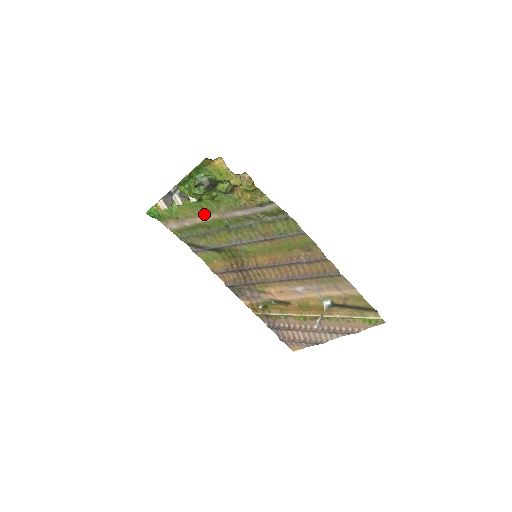
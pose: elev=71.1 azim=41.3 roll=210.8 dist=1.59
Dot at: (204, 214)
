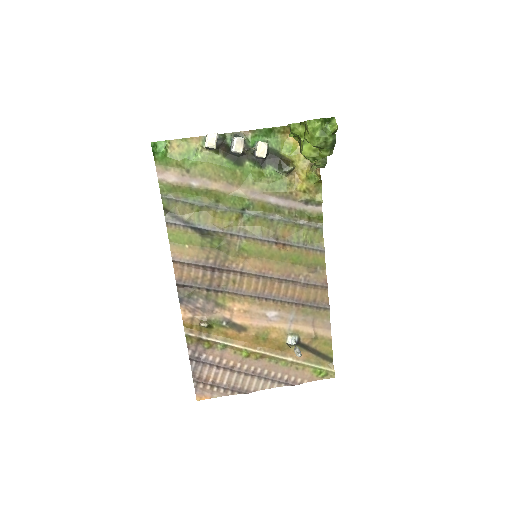
Dot at: (229, 182)
